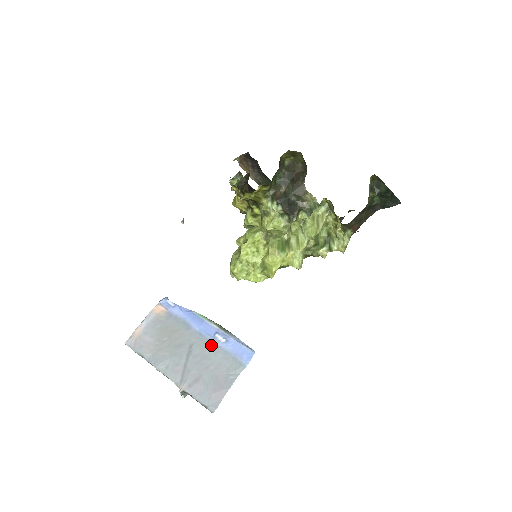
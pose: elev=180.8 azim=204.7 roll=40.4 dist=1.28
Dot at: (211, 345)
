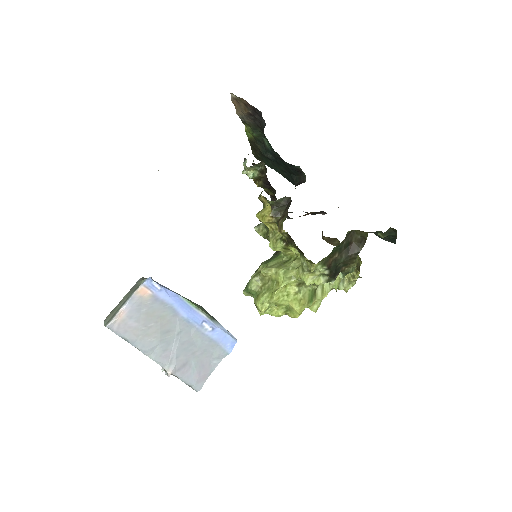
Dot at: (198, 333)
